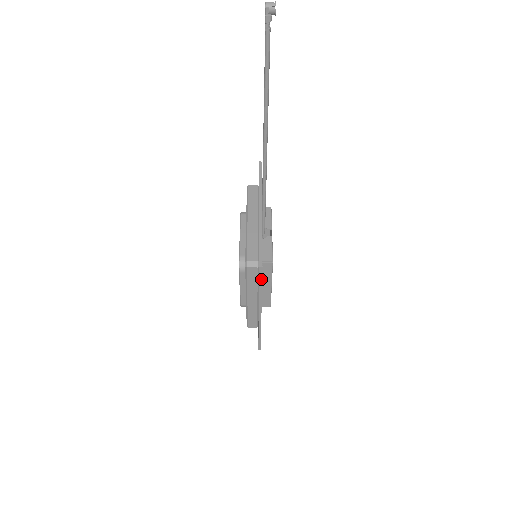
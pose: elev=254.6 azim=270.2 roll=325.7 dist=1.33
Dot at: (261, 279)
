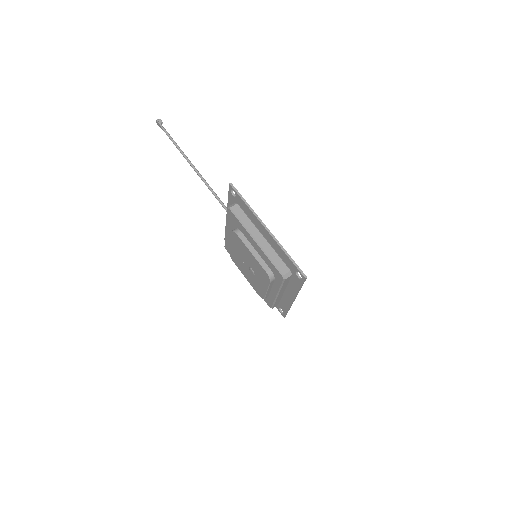
Dot at: (238, 193)
